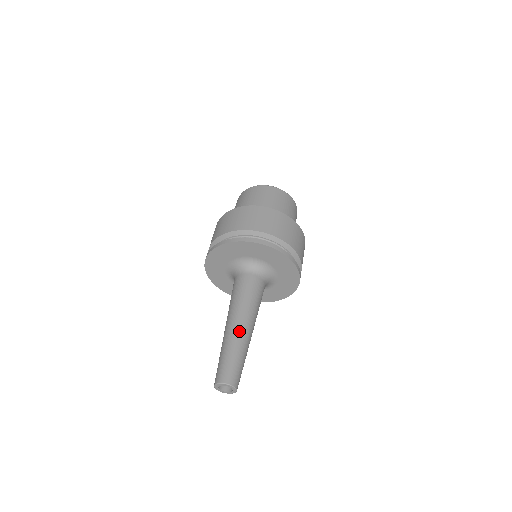
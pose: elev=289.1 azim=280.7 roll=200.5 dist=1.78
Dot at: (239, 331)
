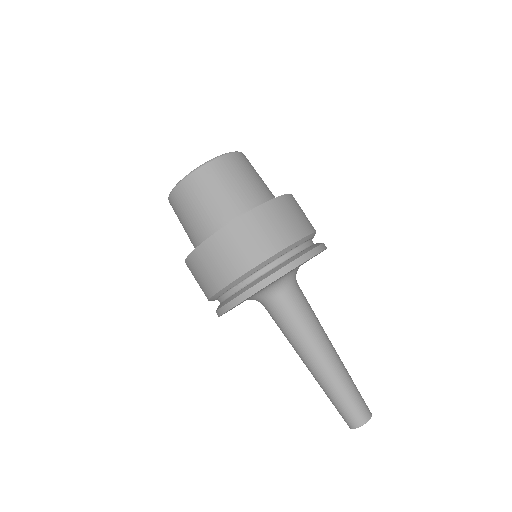
Dot at: (329, 366)
